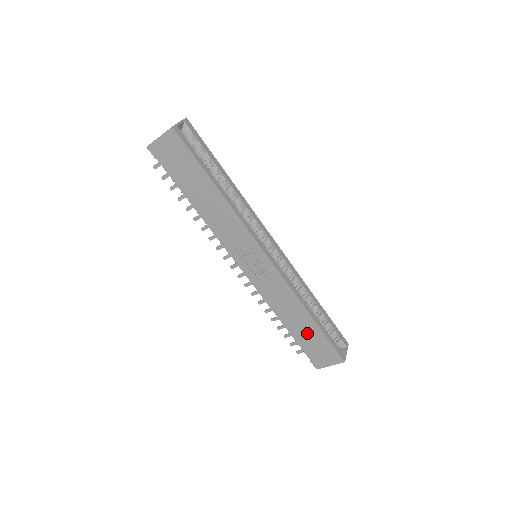
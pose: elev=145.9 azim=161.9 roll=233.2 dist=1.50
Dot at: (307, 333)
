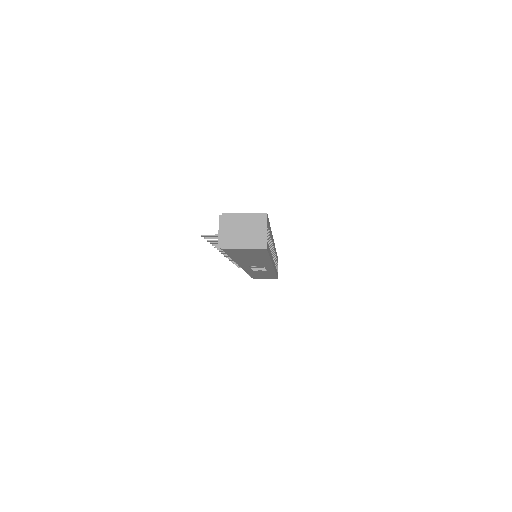
Dot at: (264, 276)
